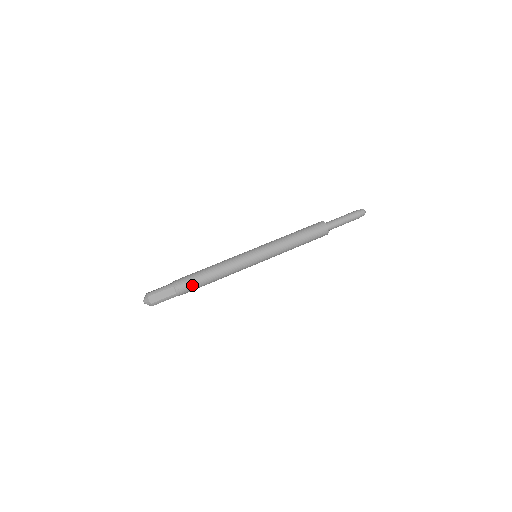
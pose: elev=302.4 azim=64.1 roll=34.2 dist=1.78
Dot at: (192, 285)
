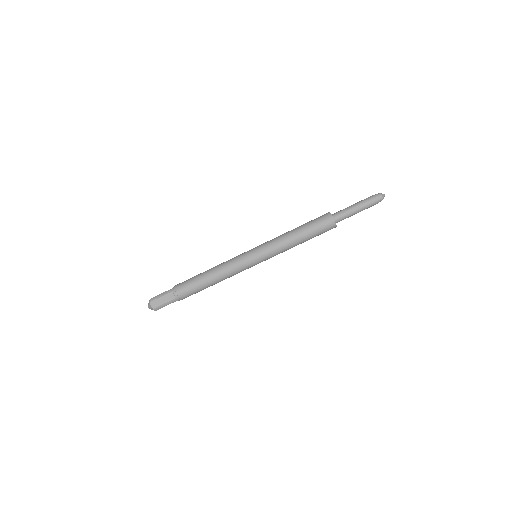
Dot at: (194, 293)
